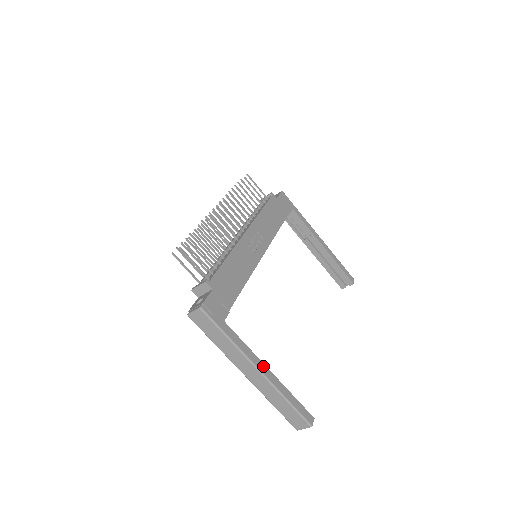
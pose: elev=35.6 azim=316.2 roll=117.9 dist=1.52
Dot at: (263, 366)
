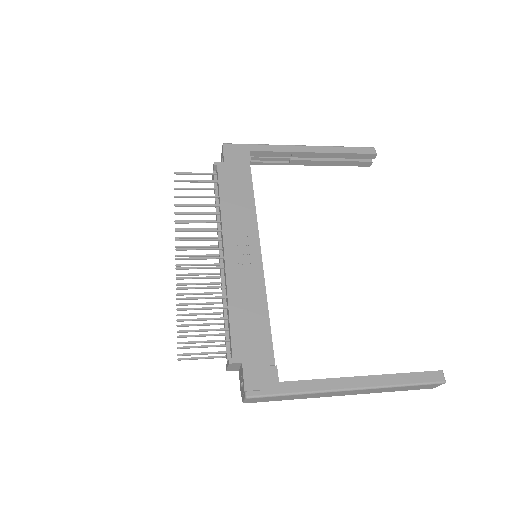
Dot at: (351, 380)
